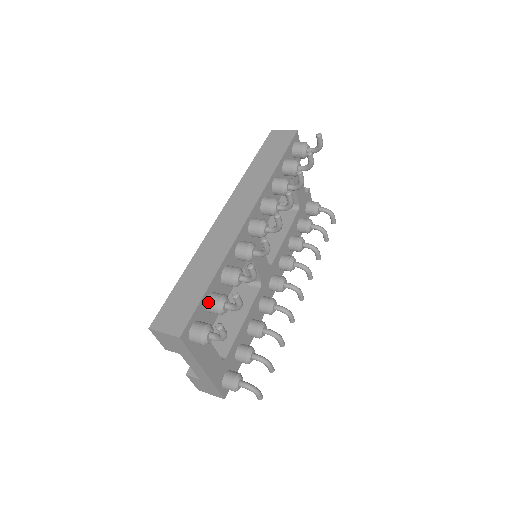
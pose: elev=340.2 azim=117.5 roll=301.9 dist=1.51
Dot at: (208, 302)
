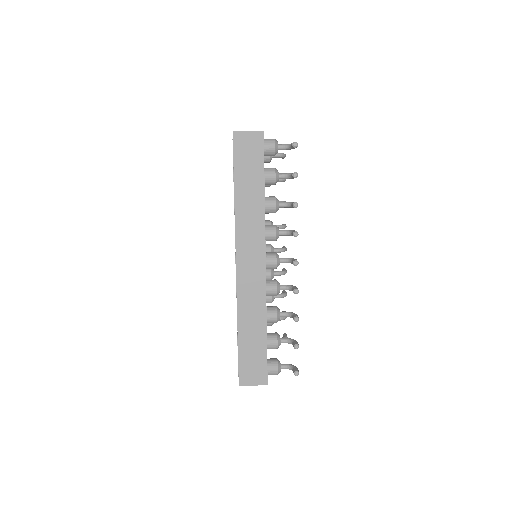
Dot at: (269, 347)
